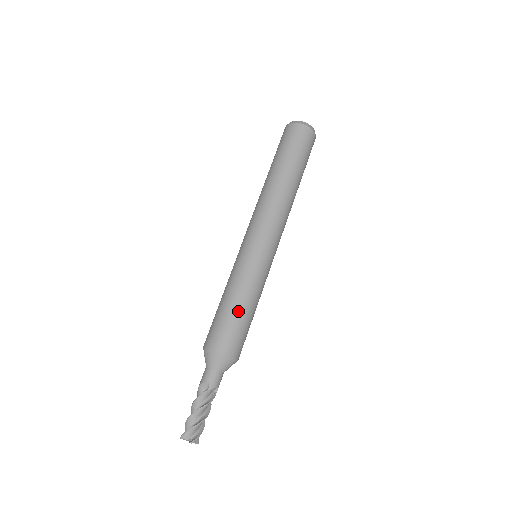
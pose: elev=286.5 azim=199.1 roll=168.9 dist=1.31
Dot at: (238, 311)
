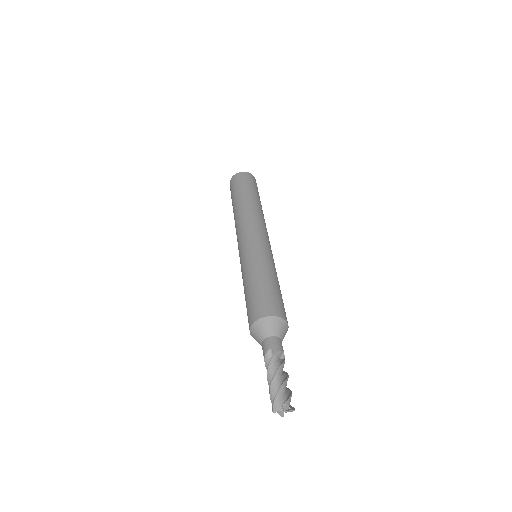
Dot at: (262, 284)
